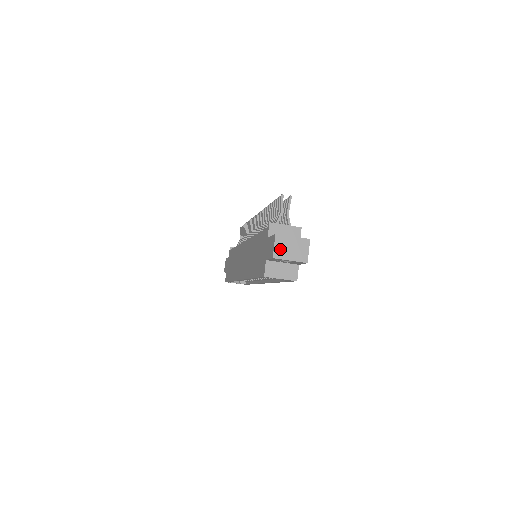
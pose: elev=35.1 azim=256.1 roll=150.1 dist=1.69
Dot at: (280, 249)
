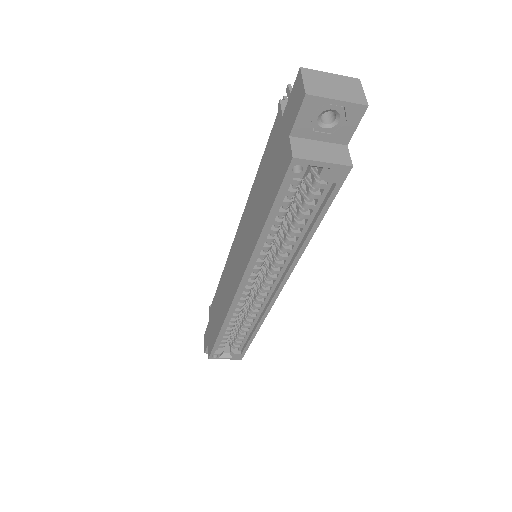
Dot at: (314, 85)
